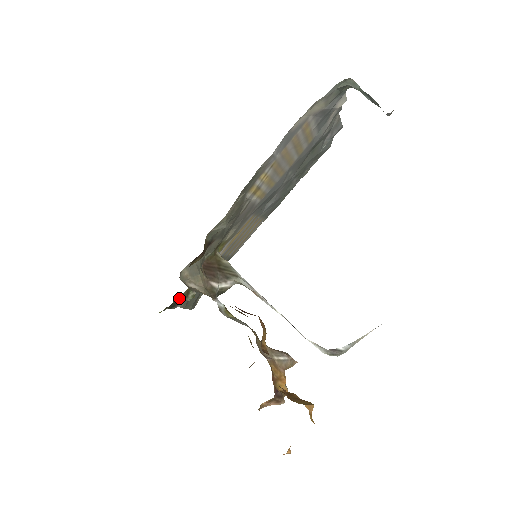
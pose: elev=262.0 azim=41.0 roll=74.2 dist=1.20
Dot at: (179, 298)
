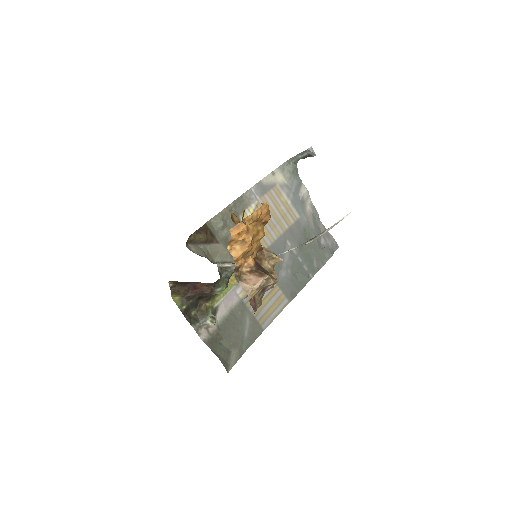
Dot at: (198, 314)
